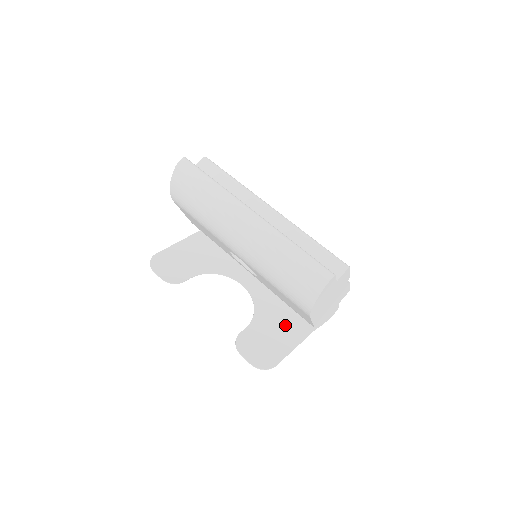
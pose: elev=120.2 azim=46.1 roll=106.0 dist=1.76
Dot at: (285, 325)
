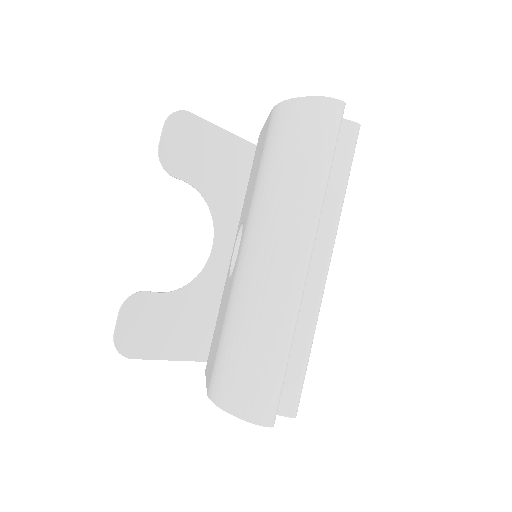
Dot at: (191, 329)
